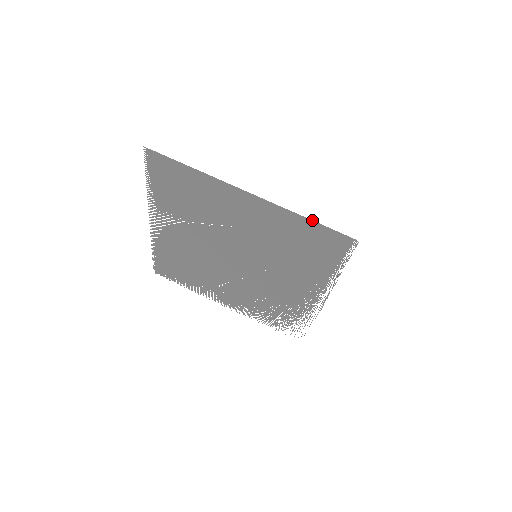
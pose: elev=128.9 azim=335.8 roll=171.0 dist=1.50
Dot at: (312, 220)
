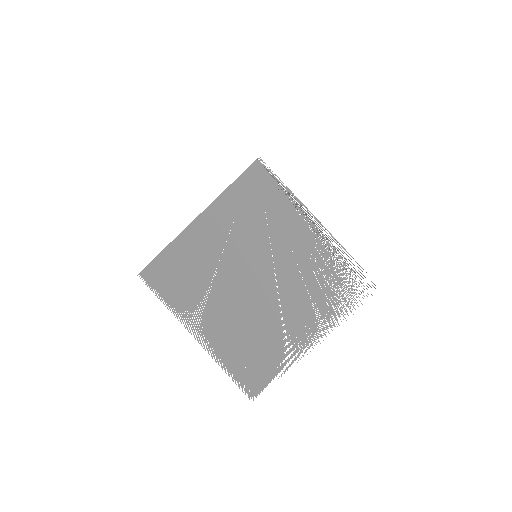
Dot at: (233, 182)
